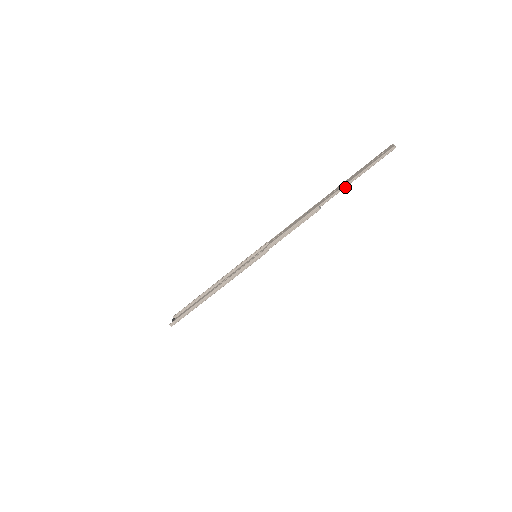
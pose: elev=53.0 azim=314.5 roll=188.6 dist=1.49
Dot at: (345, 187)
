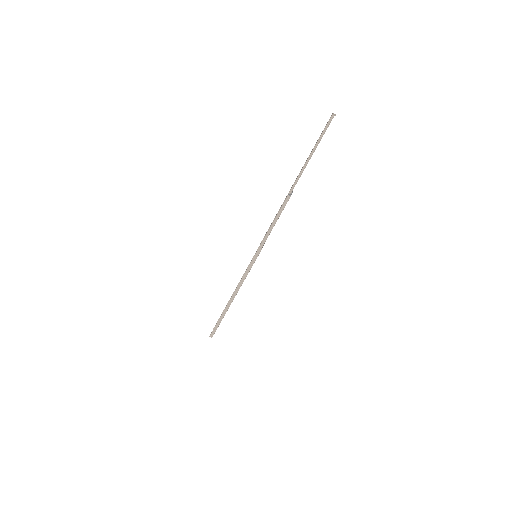
Dot at: occluded
